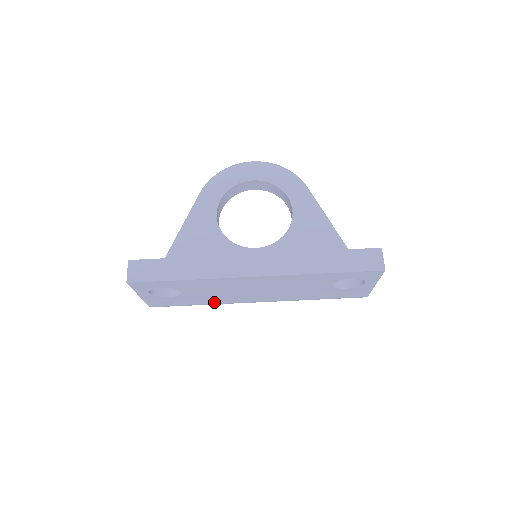
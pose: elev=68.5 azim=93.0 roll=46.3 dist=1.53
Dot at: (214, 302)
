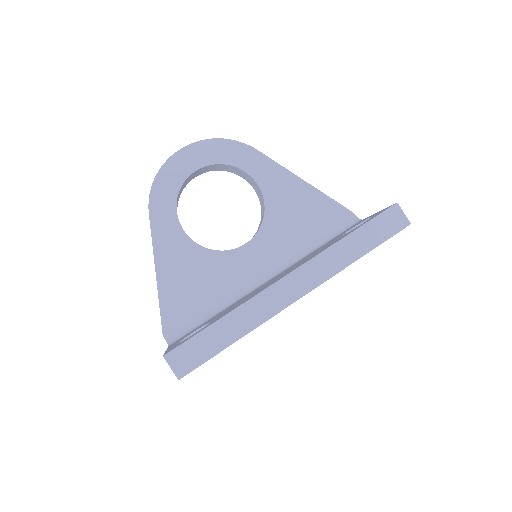
Dot at: occluded
